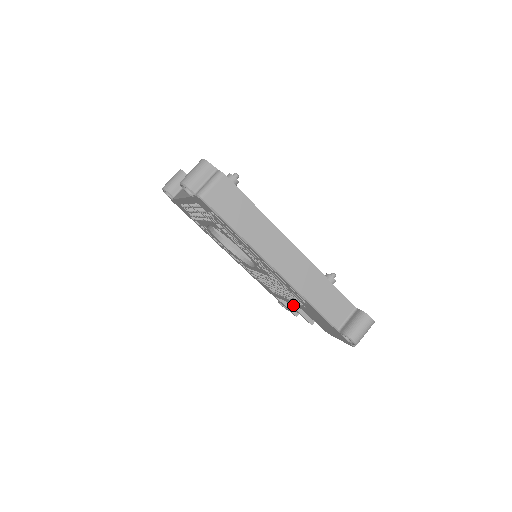
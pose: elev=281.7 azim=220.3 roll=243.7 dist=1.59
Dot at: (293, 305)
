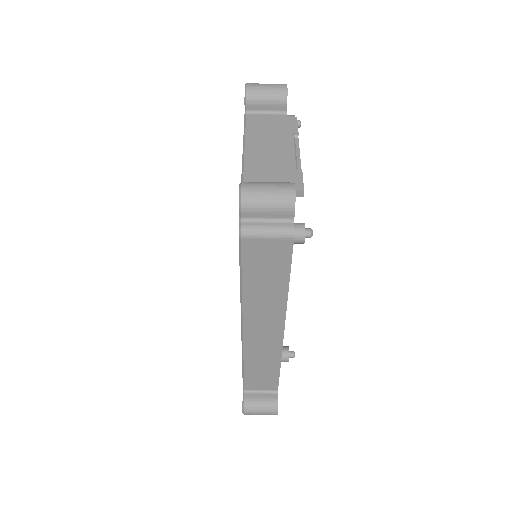
Dot at: occluded
